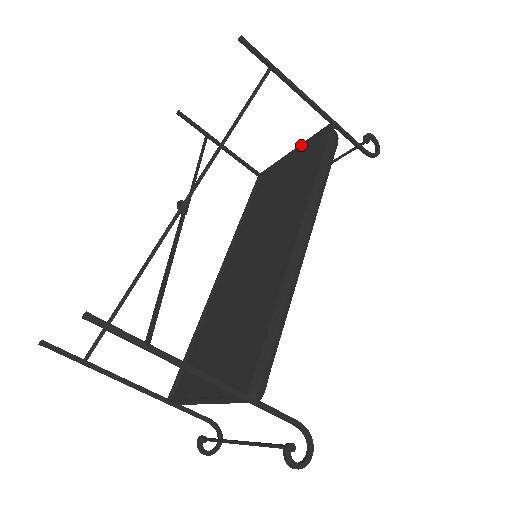
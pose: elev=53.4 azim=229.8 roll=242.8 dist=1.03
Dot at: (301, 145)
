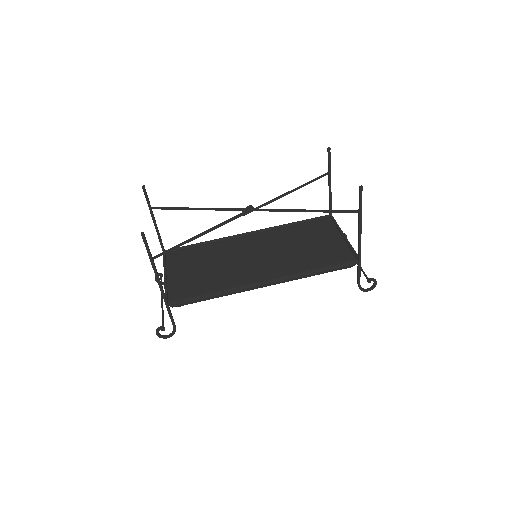
Dot at: (347, 241)
